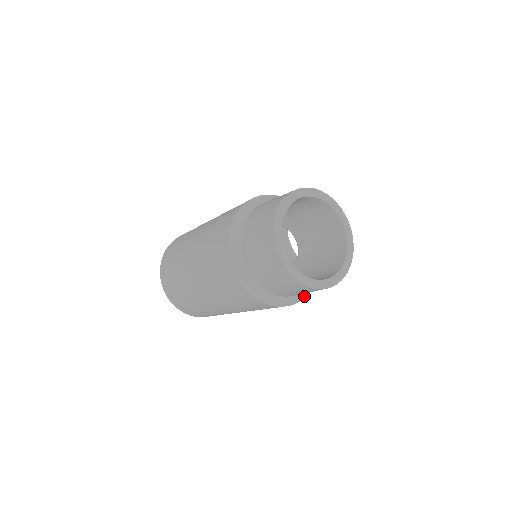
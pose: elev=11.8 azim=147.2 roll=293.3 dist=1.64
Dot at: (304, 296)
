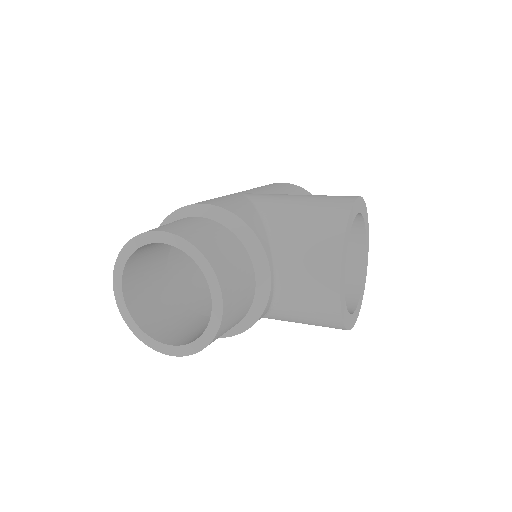
Dot at: (220, 336)
